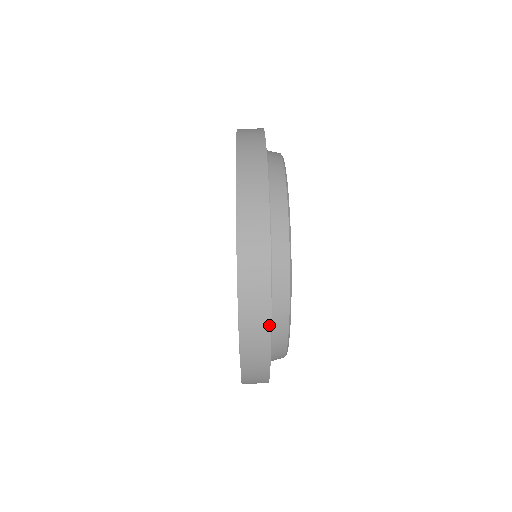
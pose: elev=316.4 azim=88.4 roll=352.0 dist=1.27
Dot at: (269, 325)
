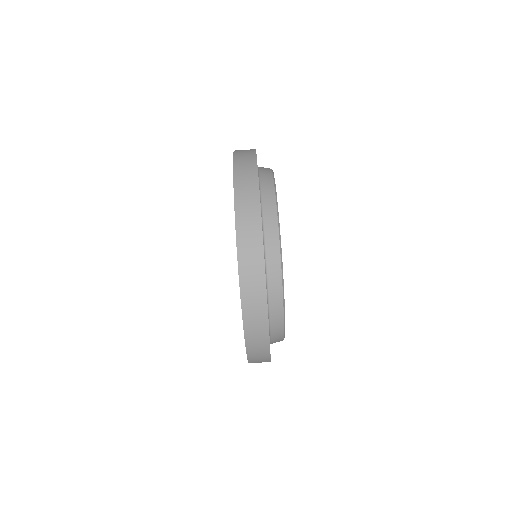
Dot at: (268, 337)
